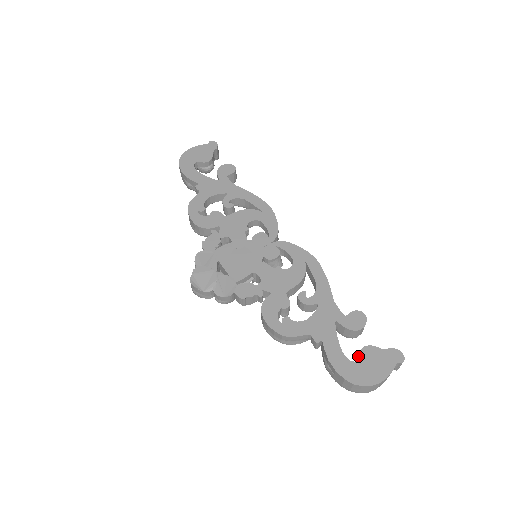
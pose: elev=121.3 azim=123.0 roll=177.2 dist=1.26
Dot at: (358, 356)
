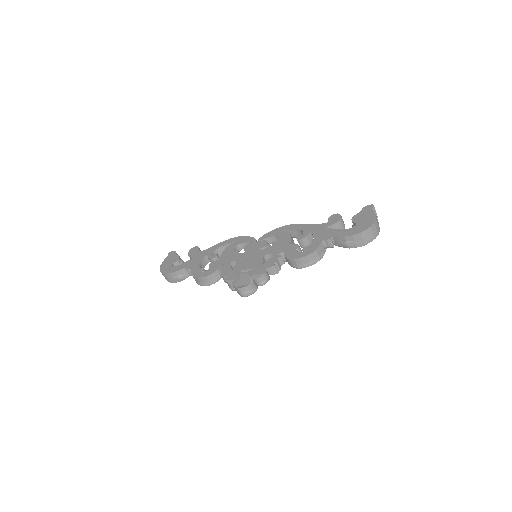
Dot at: occluded
